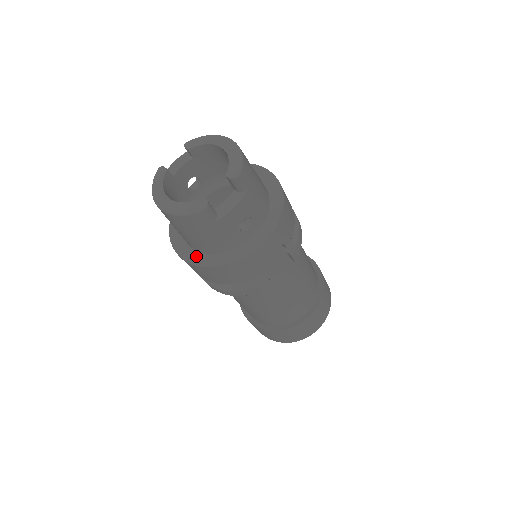
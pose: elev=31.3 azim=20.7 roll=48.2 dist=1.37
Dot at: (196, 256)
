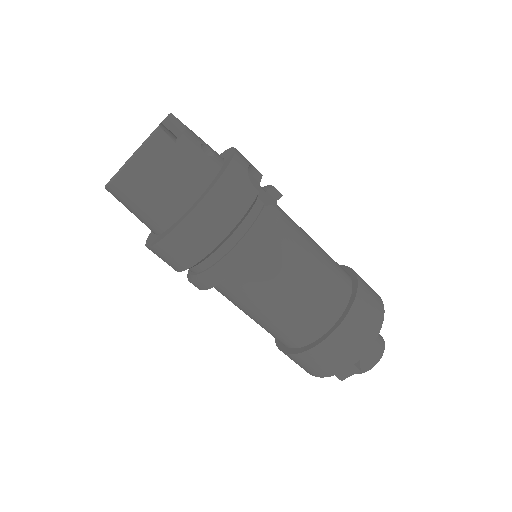
Dot at: (187, 212)
